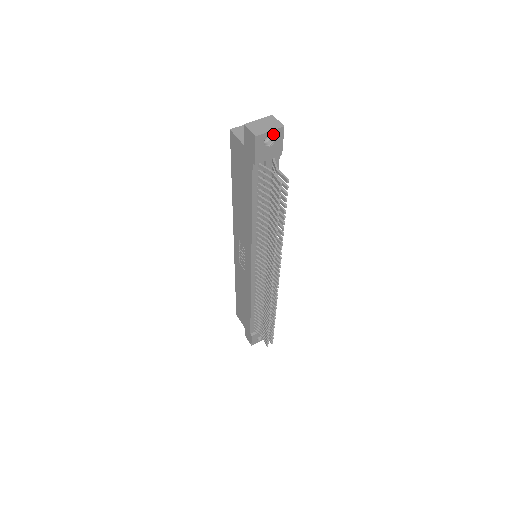
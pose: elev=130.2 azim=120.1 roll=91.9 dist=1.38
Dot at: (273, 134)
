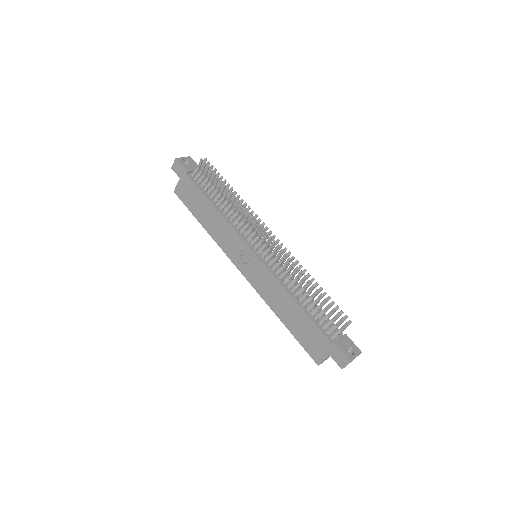
Dot at: (186, 159)
